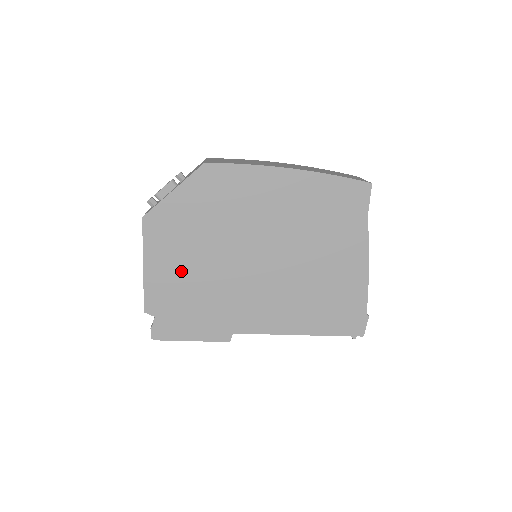
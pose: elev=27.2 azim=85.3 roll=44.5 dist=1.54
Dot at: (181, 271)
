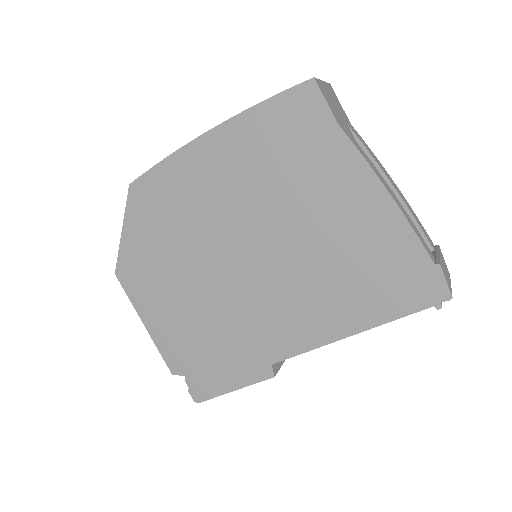
Dot at: (177, 313)
